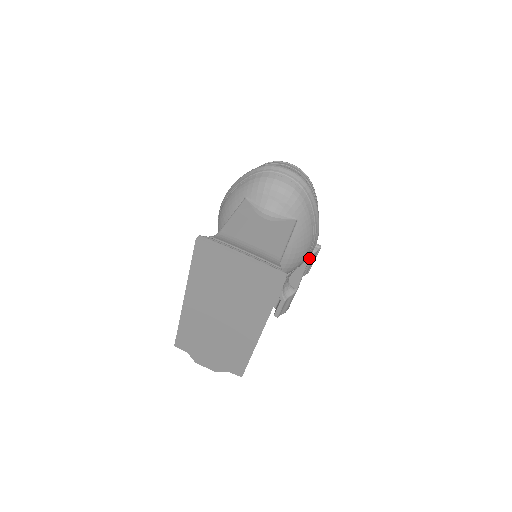
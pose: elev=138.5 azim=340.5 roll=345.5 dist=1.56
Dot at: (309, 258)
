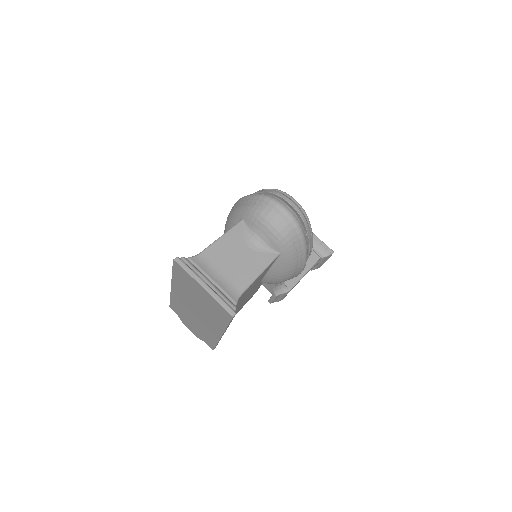
Dot at: occluded
